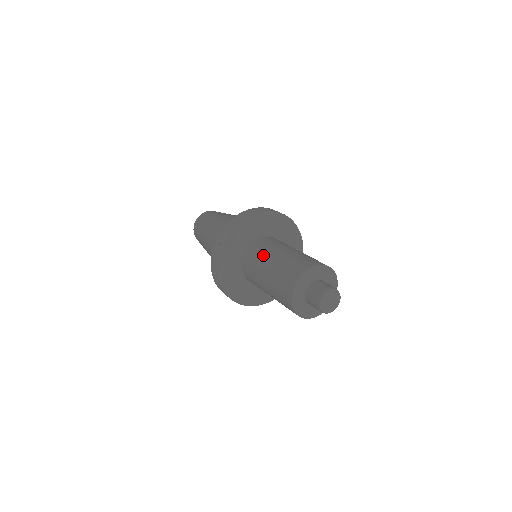
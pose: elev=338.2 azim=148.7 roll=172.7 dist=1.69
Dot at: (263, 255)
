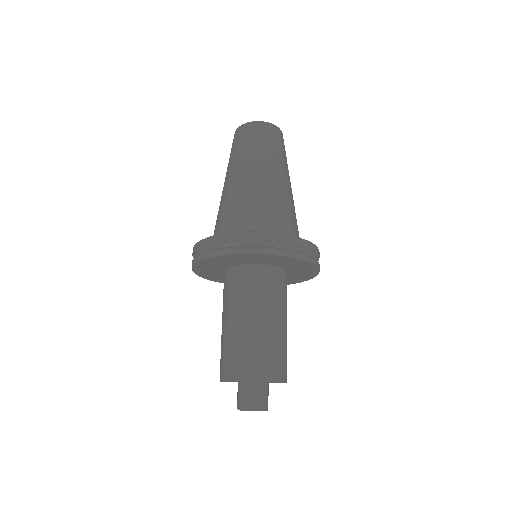
Dot at: (251, 300)
